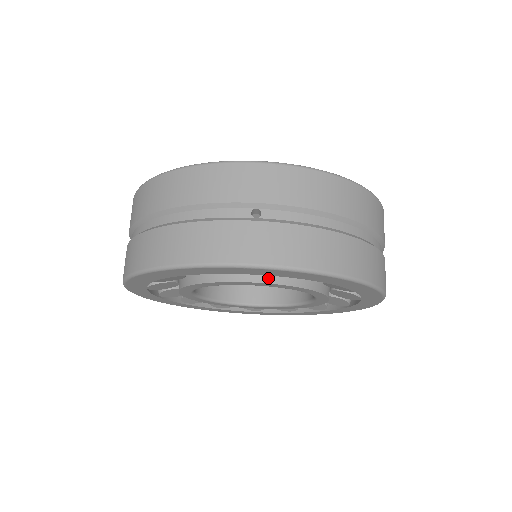
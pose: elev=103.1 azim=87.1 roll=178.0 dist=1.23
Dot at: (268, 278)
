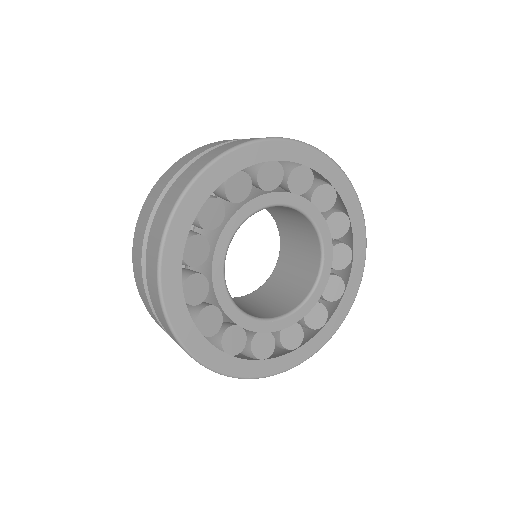
Dot at: occluded
